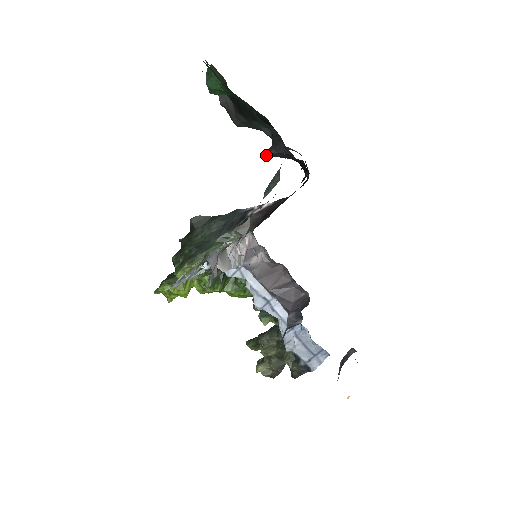
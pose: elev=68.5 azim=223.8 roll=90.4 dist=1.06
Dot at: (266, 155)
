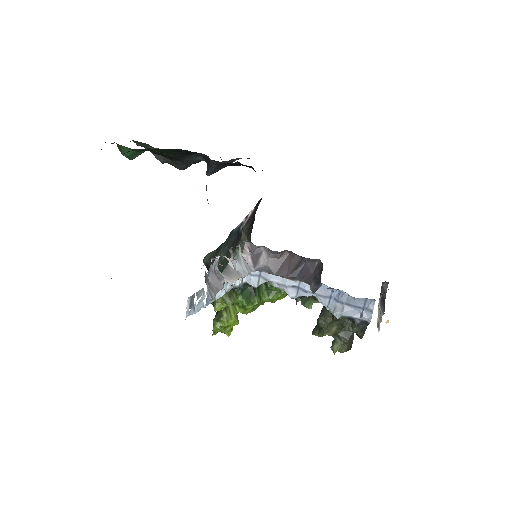
Dot at: occluded
